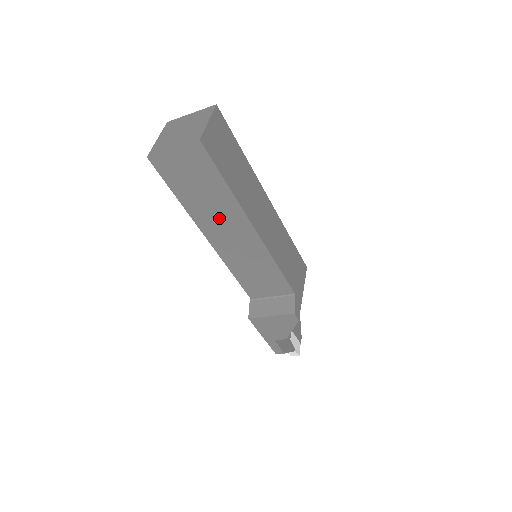
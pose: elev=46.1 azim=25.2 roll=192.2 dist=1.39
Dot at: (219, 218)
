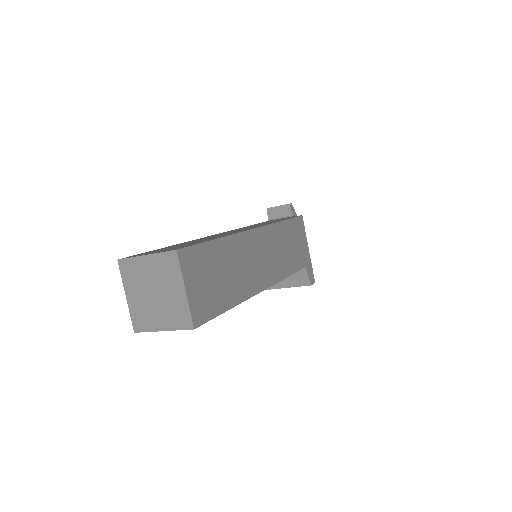
Dot at: occluded
